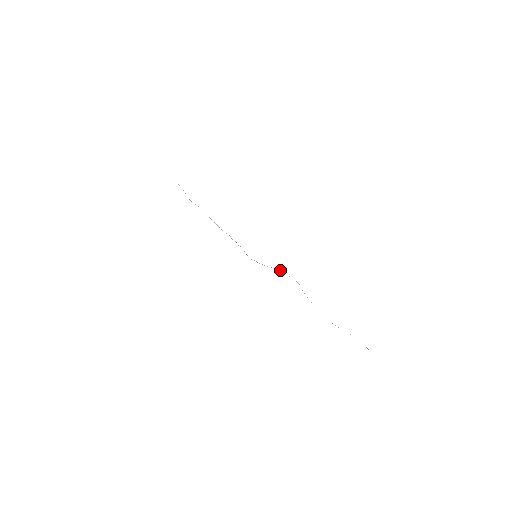
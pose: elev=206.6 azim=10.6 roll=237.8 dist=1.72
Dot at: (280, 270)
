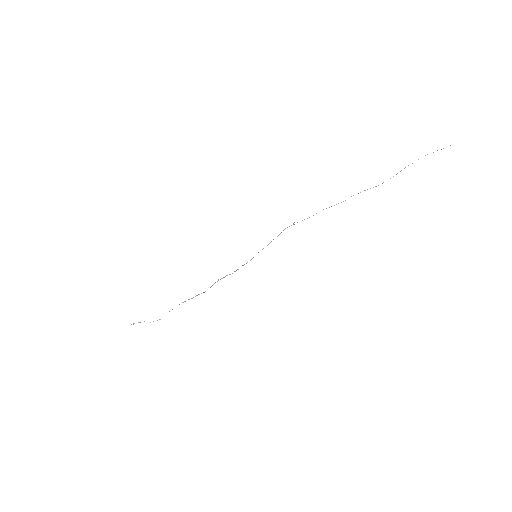
Dot at: occluded
